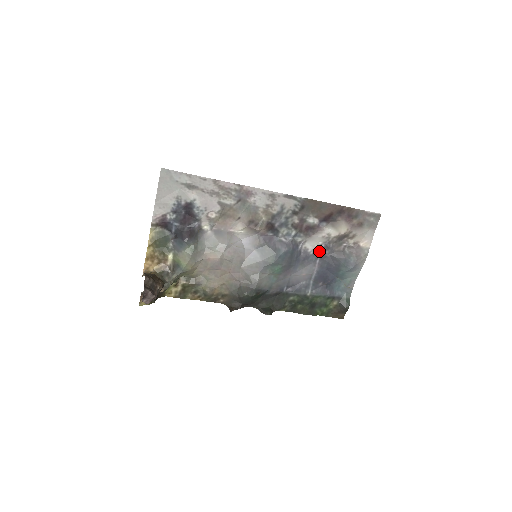
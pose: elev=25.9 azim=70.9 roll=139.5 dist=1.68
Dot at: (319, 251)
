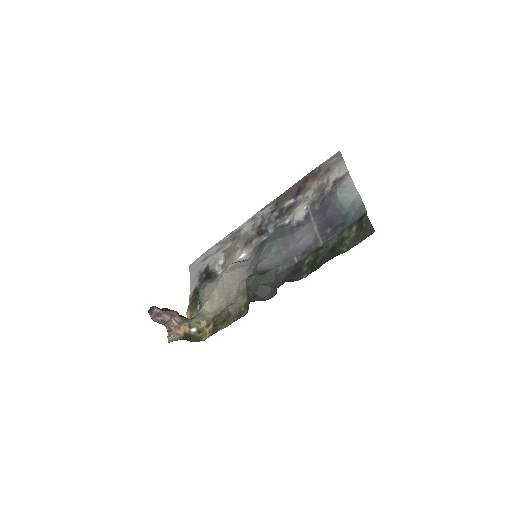
Dot at: (308, 213)
